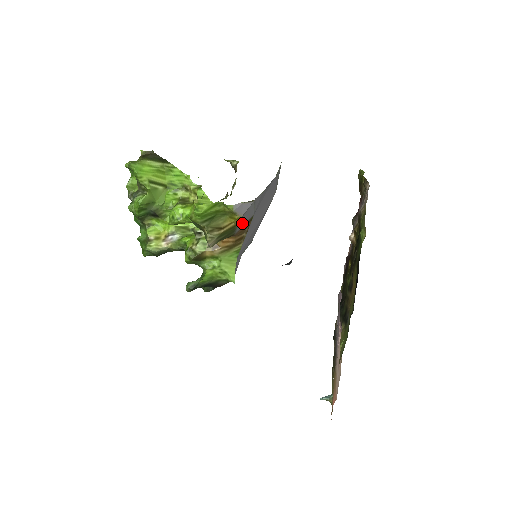
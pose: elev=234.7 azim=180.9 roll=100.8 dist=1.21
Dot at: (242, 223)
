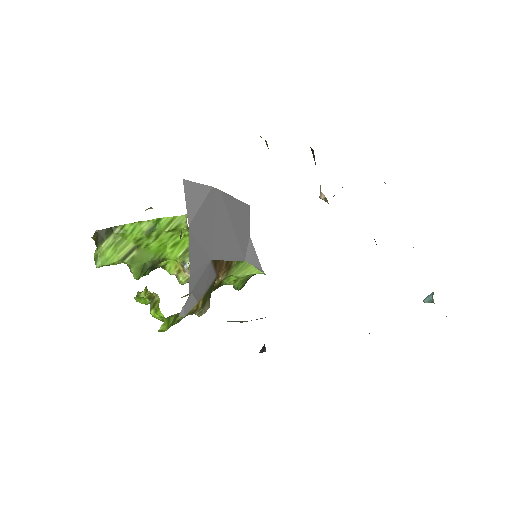
Dot at: (209, 279)
